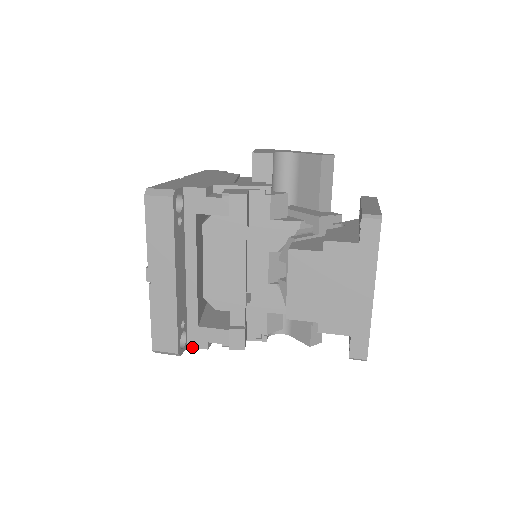
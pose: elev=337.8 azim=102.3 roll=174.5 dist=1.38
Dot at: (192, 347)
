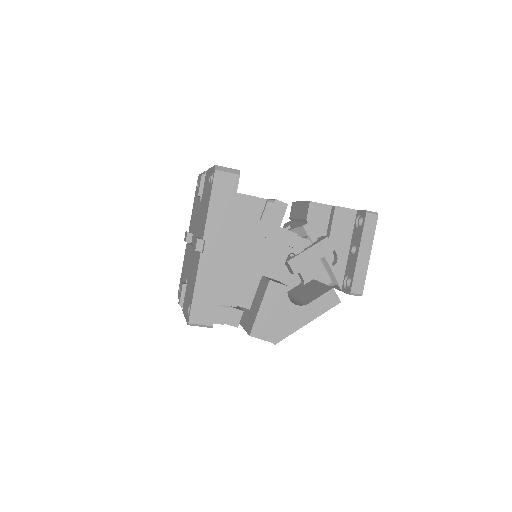
Dot at: (241, 194)
